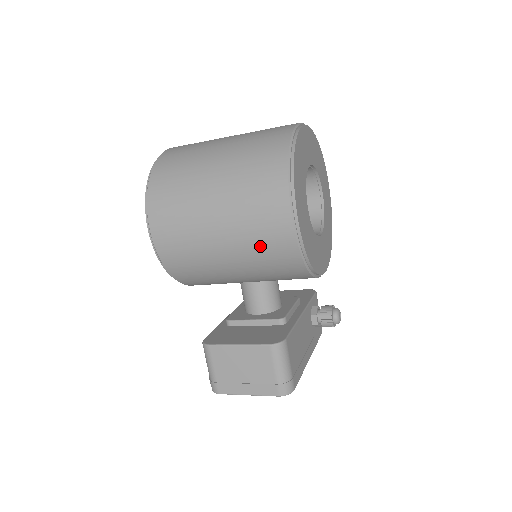
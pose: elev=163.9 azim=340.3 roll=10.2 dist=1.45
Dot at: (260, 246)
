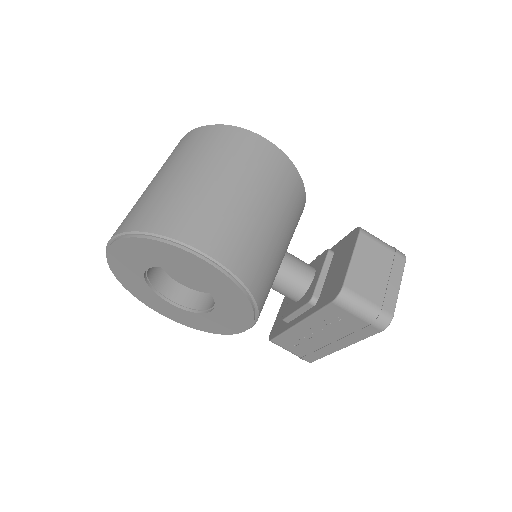
Dot at: (275, 181)
